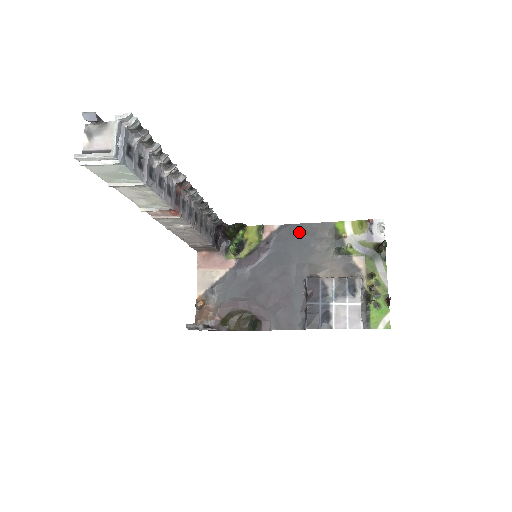
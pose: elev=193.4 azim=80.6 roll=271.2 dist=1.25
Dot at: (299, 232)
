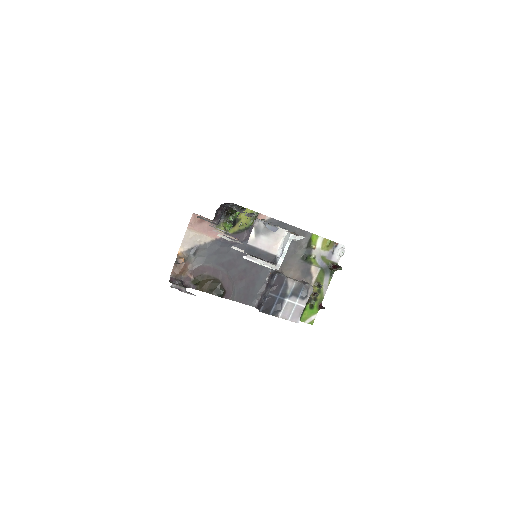
Dot at: occluded
